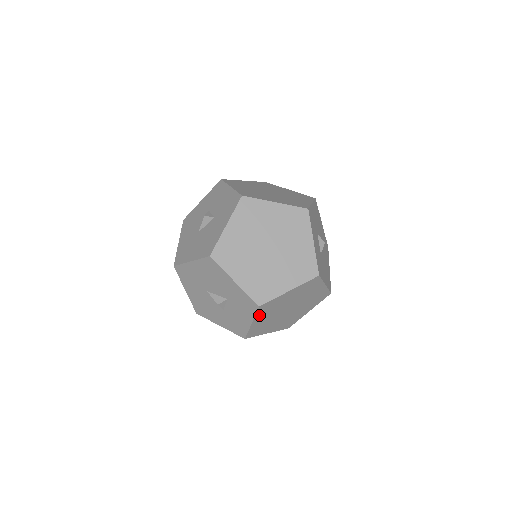
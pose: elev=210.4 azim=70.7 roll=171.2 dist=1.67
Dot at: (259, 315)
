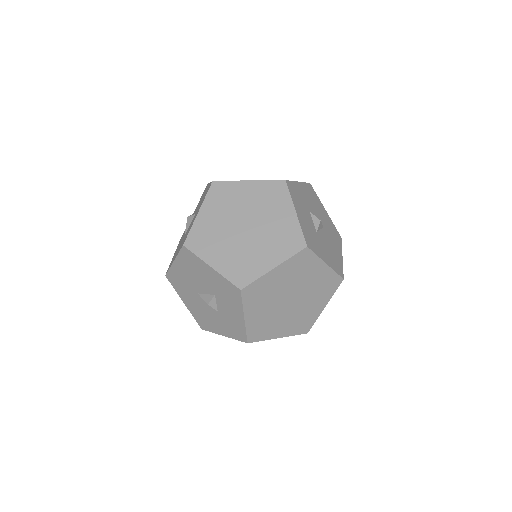
Dot at: (249, 305)
